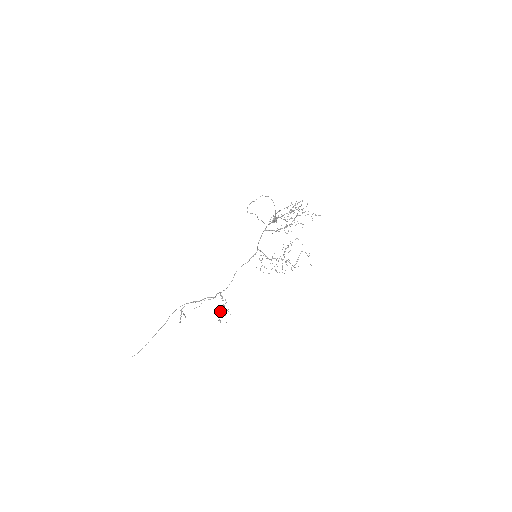
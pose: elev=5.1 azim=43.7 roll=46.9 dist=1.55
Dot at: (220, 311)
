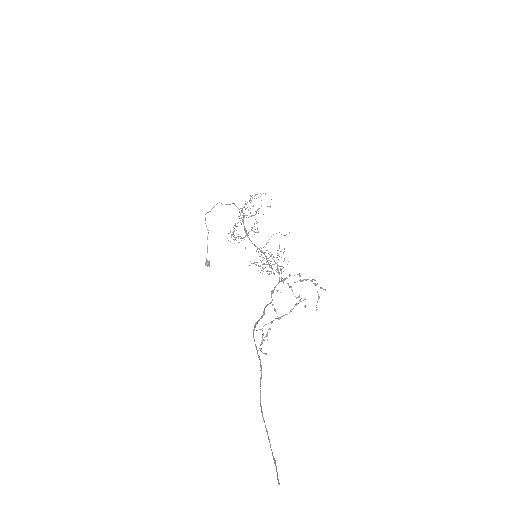
Dot at: occluded
